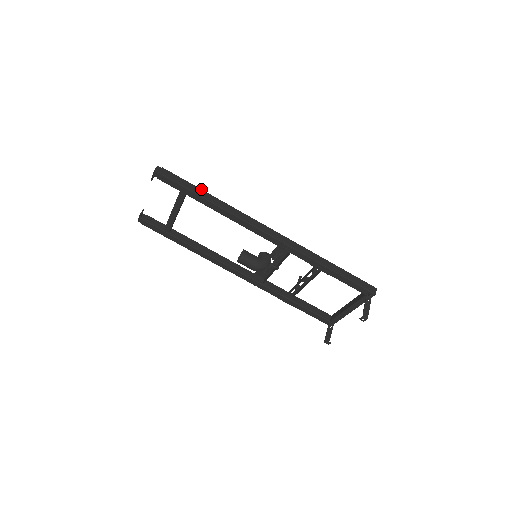
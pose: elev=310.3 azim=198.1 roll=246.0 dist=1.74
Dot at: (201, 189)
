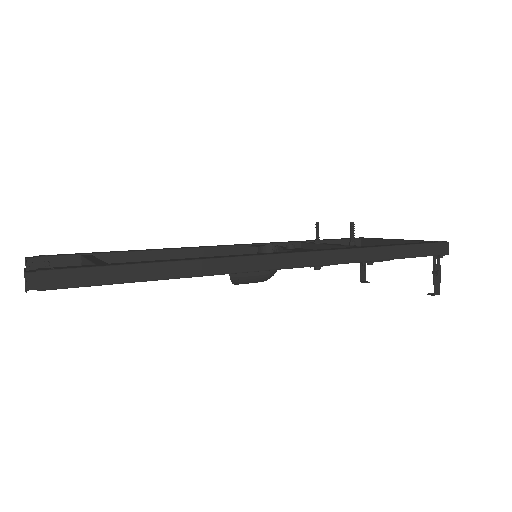
Dot at: (139, 264)
